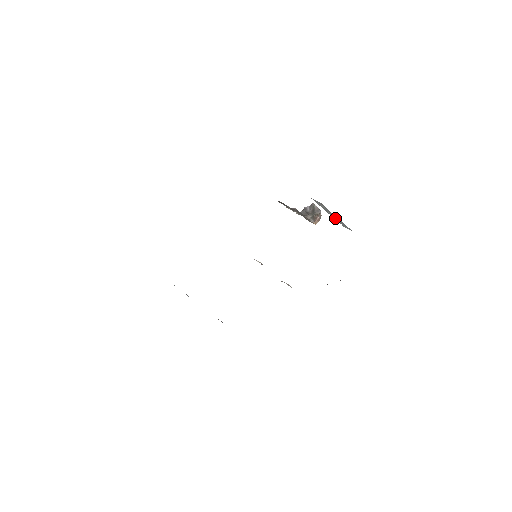
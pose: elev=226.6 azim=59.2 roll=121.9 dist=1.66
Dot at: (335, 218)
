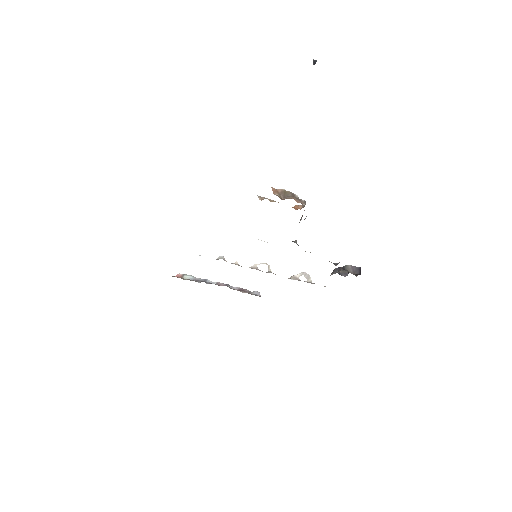
Dot at: occluded
